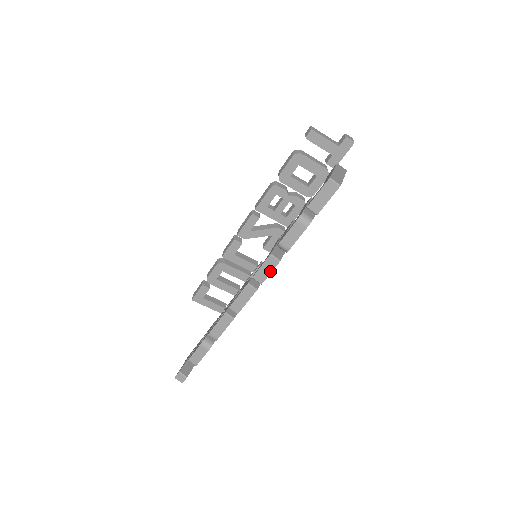
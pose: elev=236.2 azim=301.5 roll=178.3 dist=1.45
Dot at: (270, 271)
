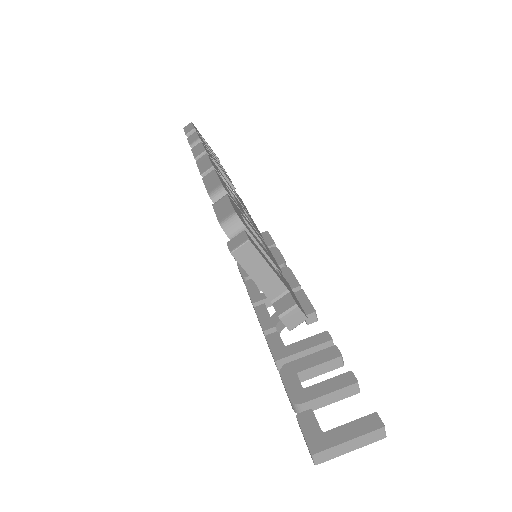
Dot at: (201, 146)
